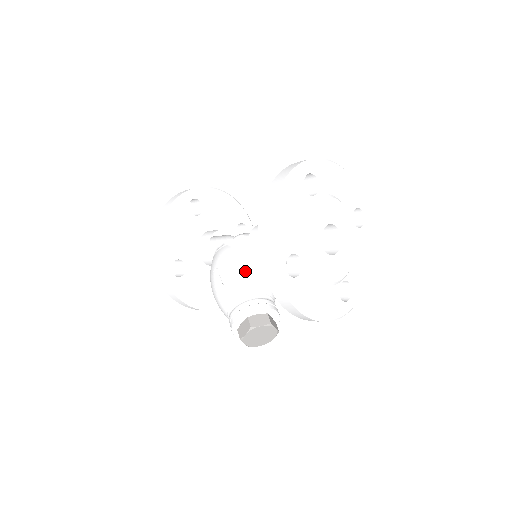
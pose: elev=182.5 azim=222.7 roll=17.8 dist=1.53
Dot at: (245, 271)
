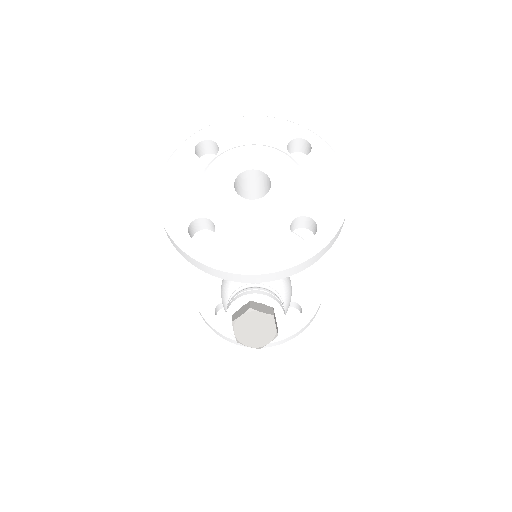
Dot at: occluded
